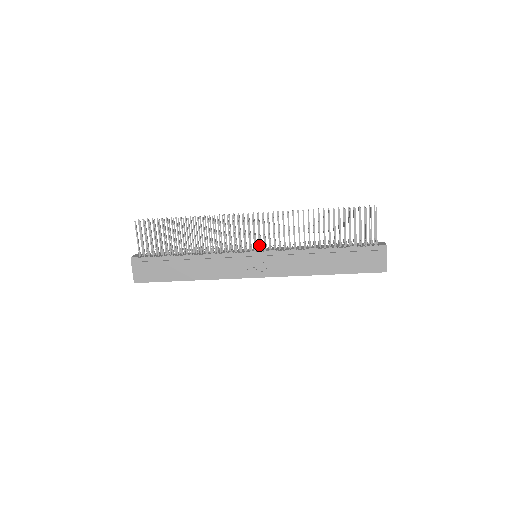
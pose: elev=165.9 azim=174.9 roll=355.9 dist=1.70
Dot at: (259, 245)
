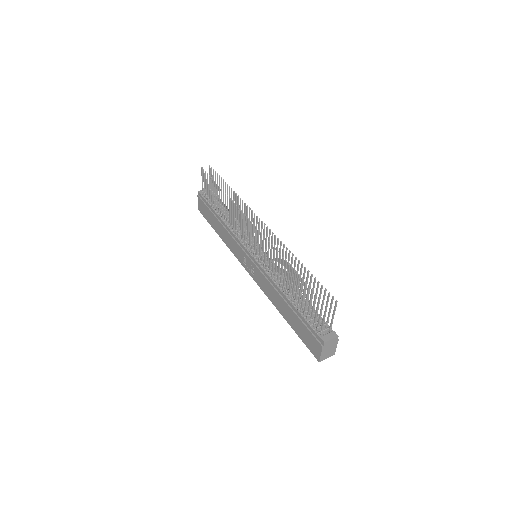
Dot at: (254, 251)
